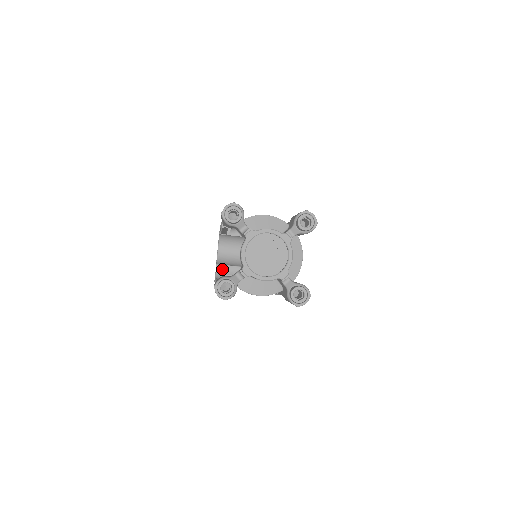
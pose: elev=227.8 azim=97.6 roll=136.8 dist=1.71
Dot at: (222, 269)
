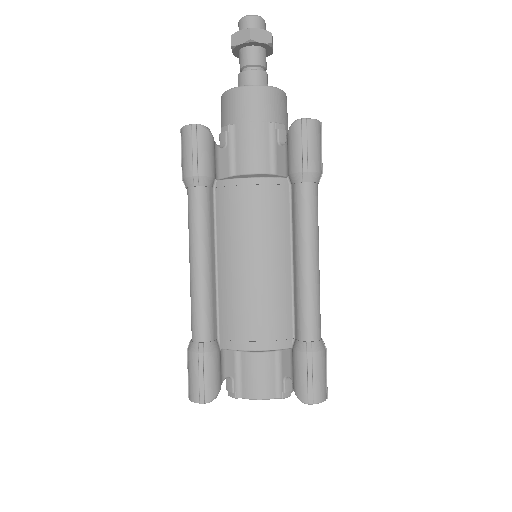
Dot at: occluded
